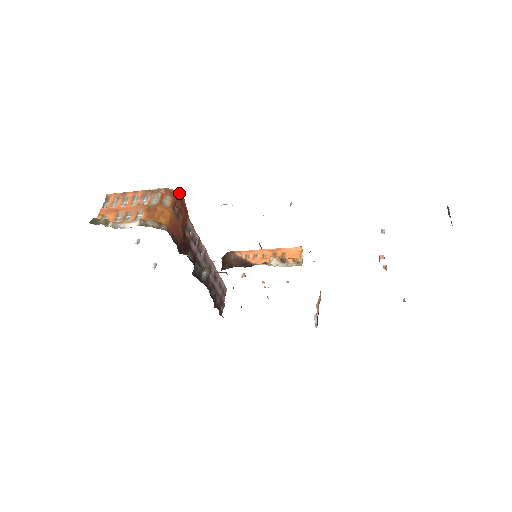
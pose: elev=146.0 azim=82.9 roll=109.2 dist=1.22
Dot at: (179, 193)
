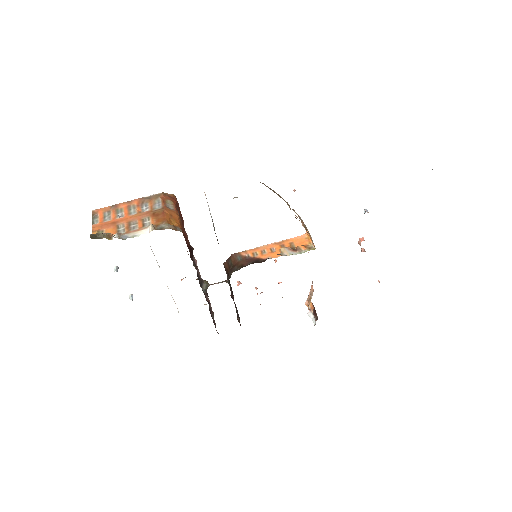
Dot at: (176, 198)
